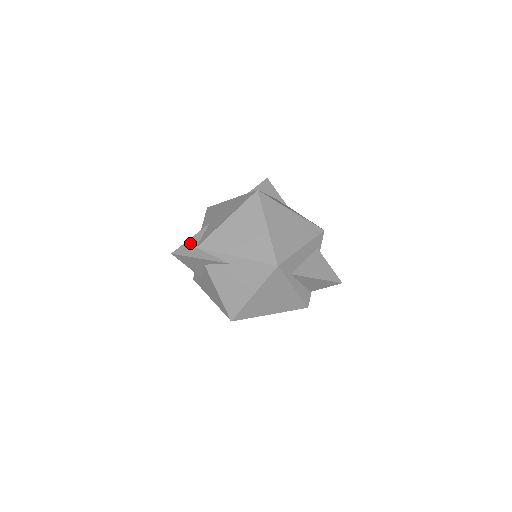
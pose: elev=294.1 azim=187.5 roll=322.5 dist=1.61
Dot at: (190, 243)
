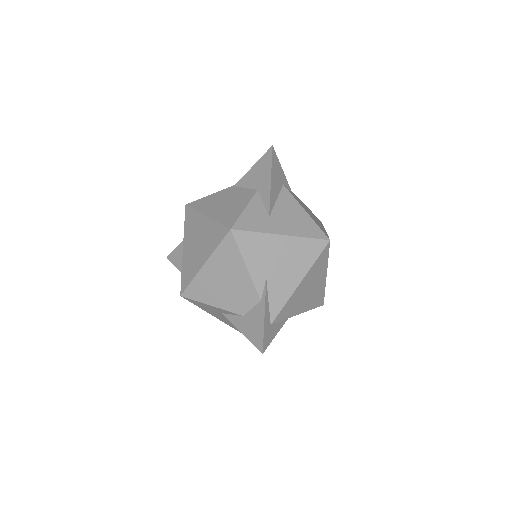
Dot at: (267, 324)
